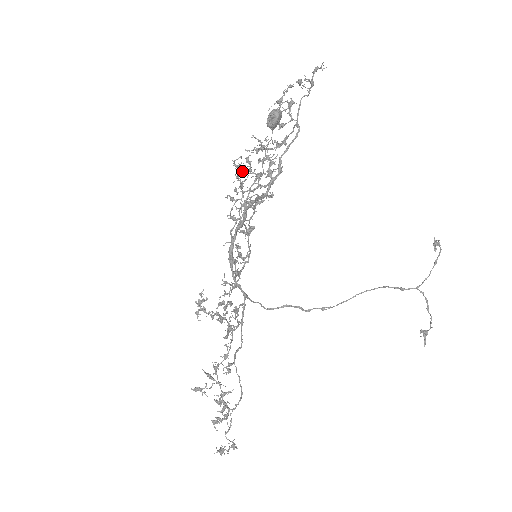
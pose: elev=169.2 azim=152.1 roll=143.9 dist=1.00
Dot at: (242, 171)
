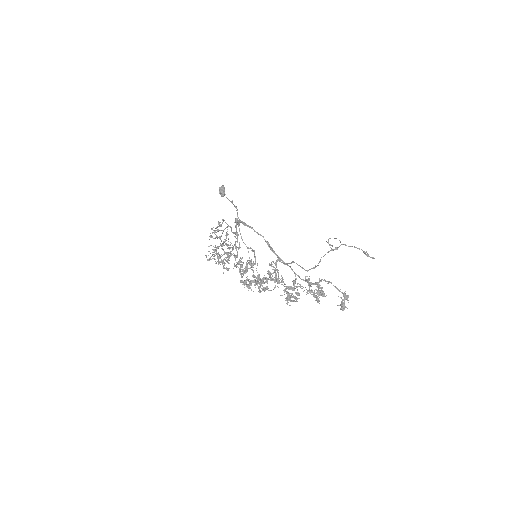
Dot at: (214, 259)
